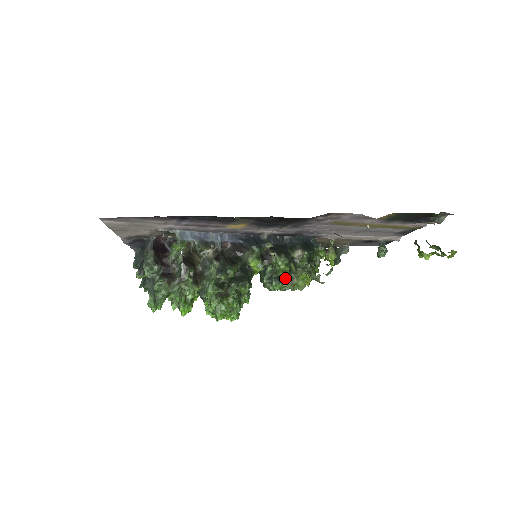
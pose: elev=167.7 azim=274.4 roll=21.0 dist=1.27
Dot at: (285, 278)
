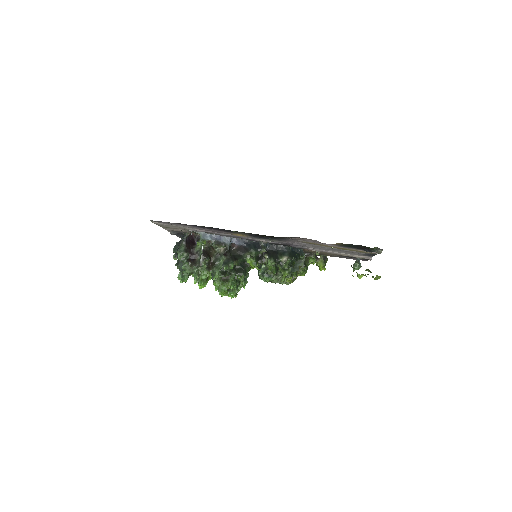
Dot at: (273, 275)
